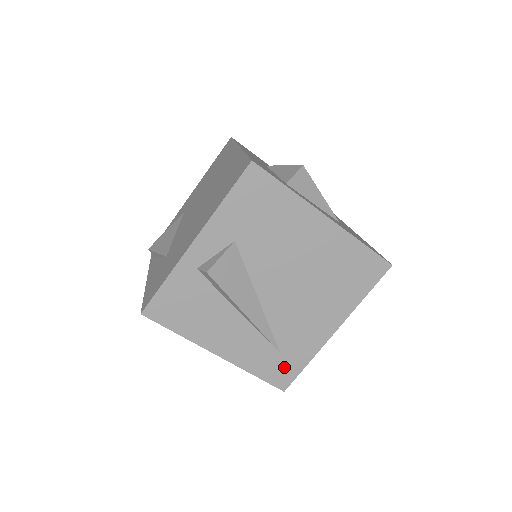
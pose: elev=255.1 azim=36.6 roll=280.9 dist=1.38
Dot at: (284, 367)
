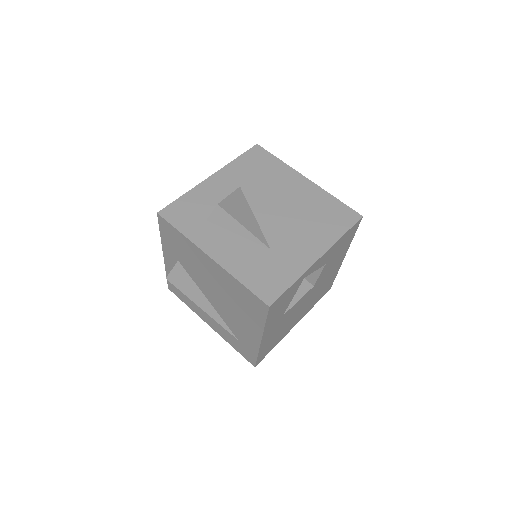
Dot at: (246, 351)
